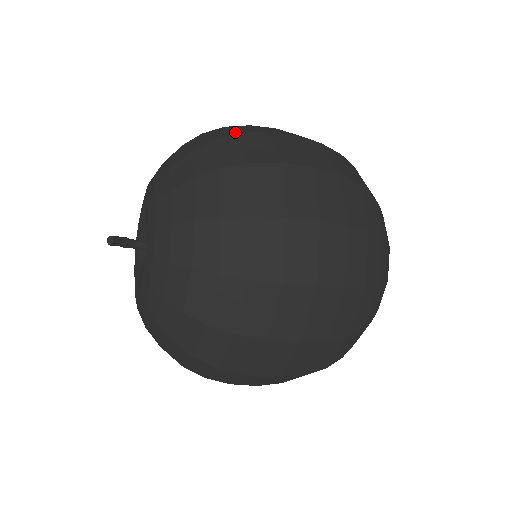
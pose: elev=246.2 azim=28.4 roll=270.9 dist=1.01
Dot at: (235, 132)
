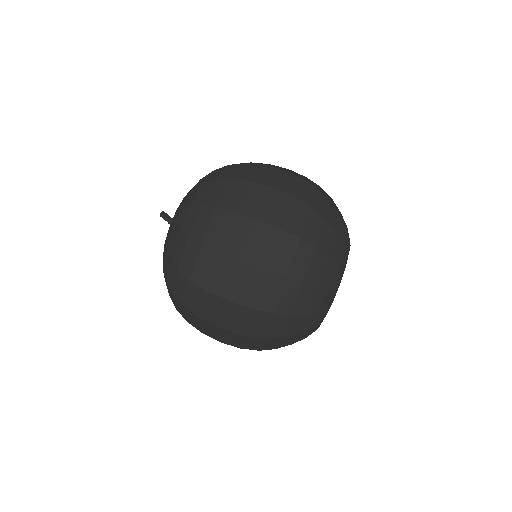
Dot at: occluded
